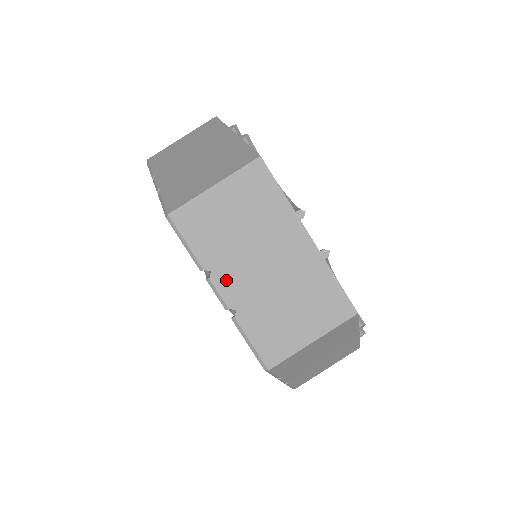
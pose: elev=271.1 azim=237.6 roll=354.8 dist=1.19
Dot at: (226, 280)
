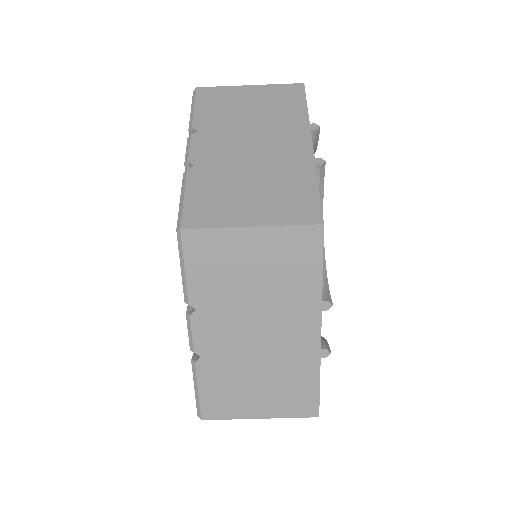
Dot at: (207, 326)
